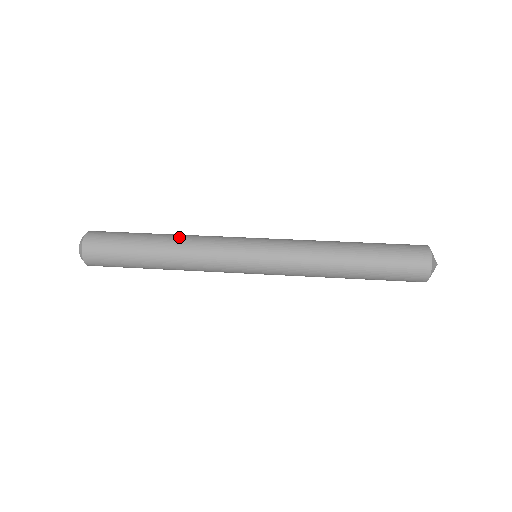
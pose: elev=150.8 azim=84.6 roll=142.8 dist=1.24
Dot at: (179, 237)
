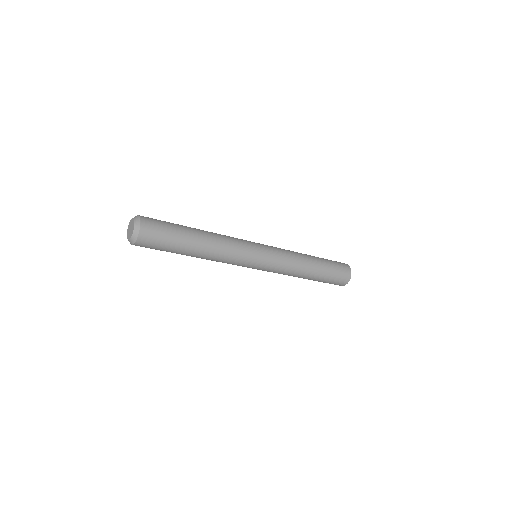
Dot at: occluded
